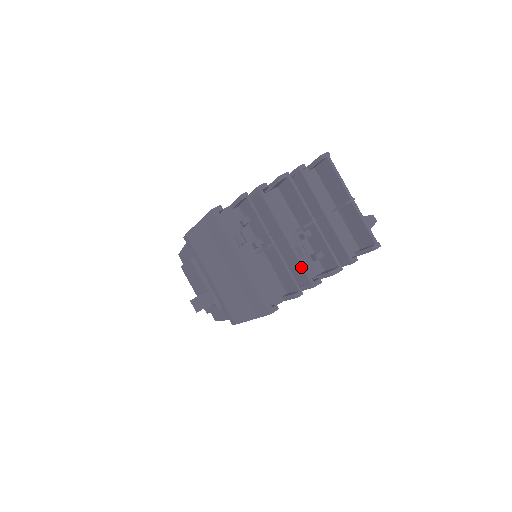
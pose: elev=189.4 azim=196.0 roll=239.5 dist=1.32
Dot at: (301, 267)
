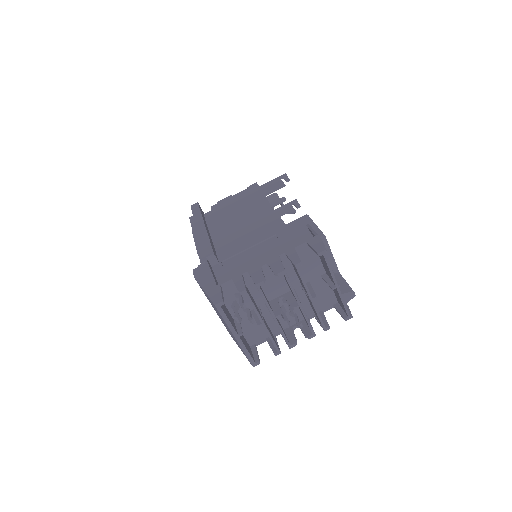
Dot at: occluded
